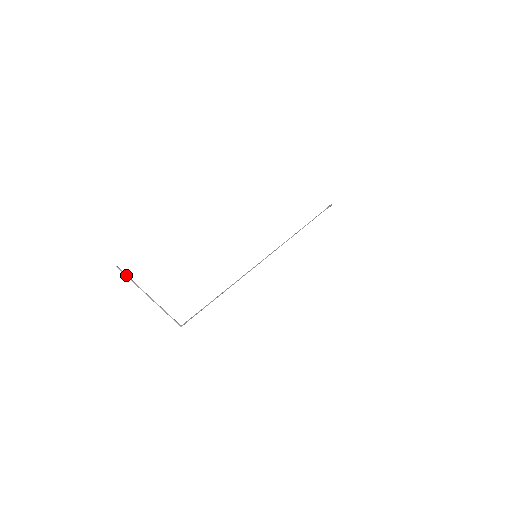
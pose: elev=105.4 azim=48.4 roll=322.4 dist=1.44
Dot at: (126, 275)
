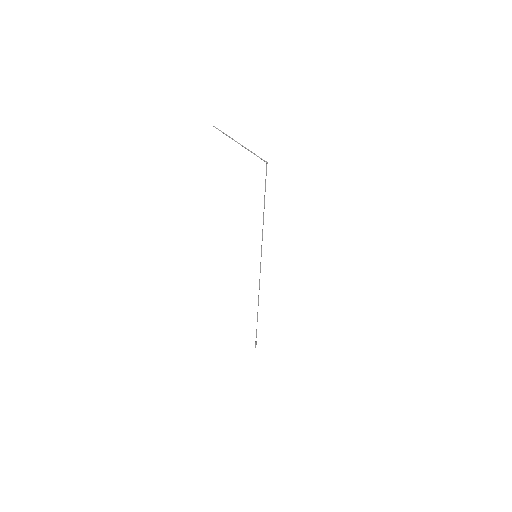
Dot at: (221, 131)
